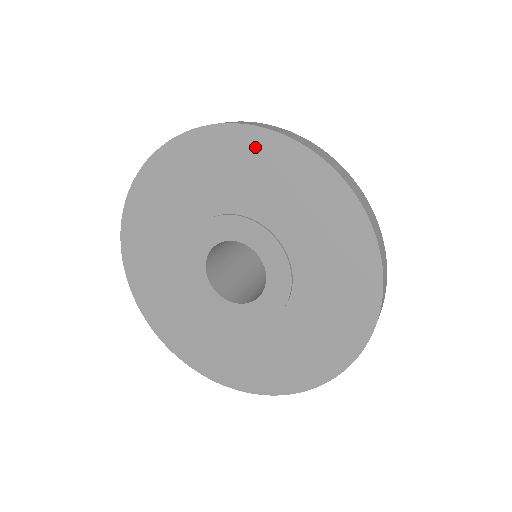
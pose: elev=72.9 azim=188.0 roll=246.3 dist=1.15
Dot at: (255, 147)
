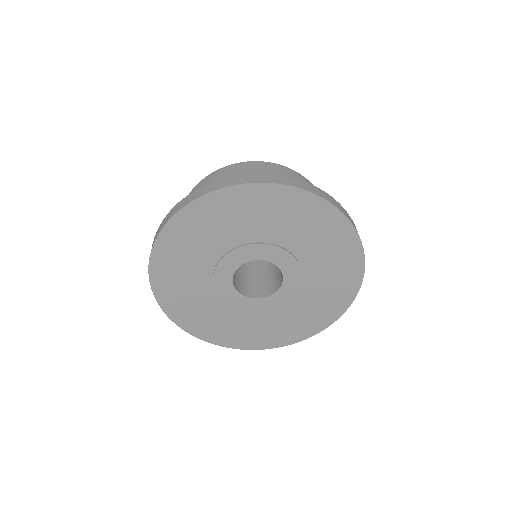
Dot at: (330, 221)
